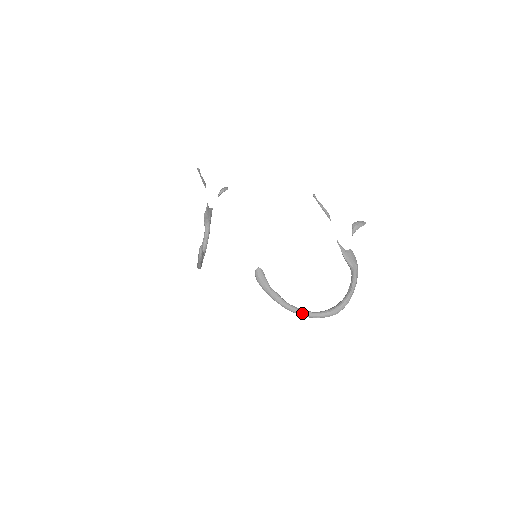
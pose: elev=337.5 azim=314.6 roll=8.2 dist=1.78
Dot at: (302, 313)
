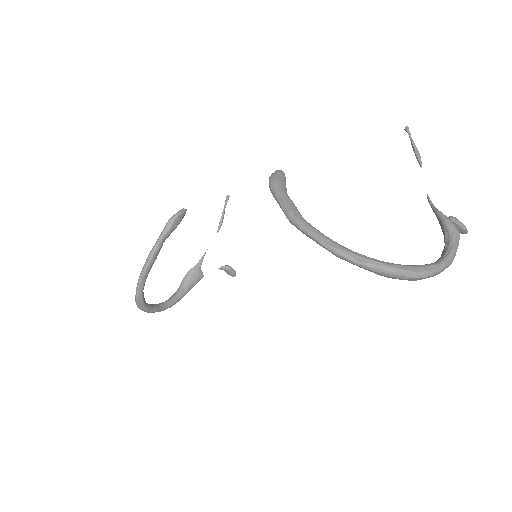
Dot at: (331, 241)
